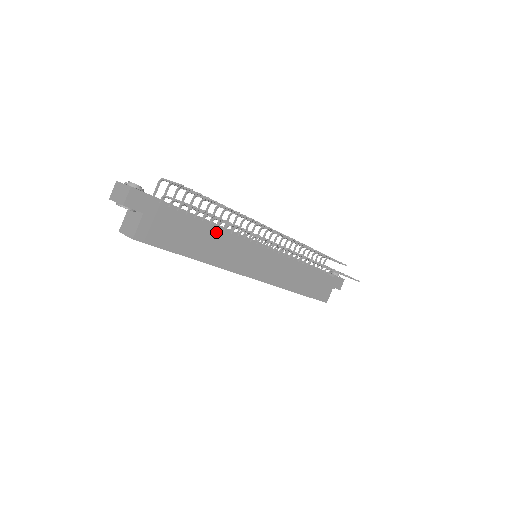
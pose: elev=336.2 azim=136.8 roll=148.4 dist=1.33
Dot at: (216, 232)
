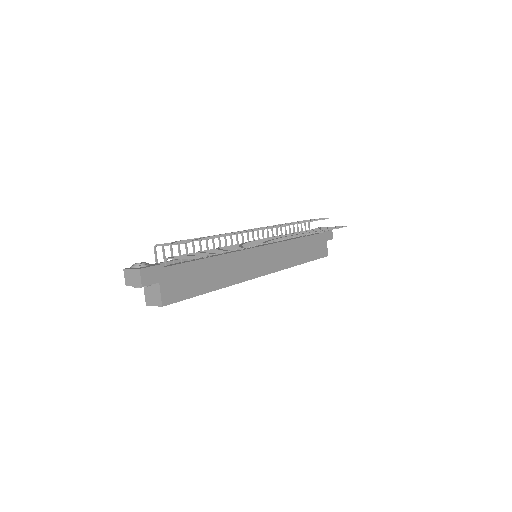
Dot at: (218, 259)
